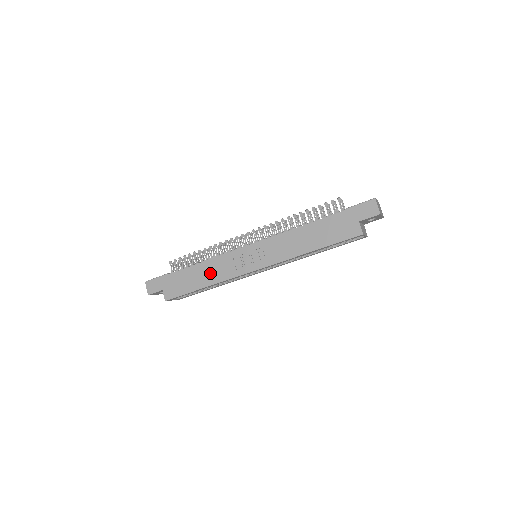
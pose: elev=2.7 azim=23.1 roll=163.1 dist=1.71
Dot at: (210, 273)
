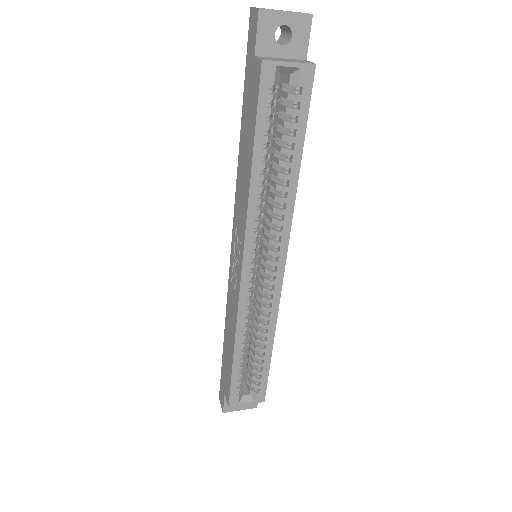
Dot at: (230, 325)
